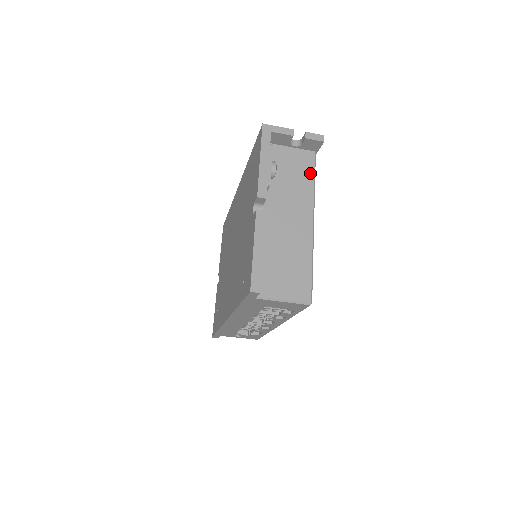
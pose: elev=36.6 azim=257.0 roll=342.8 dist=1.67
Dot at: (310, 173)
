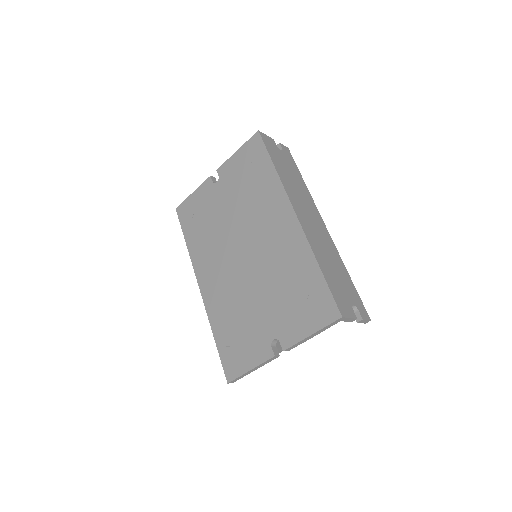
Dot at: occluded
